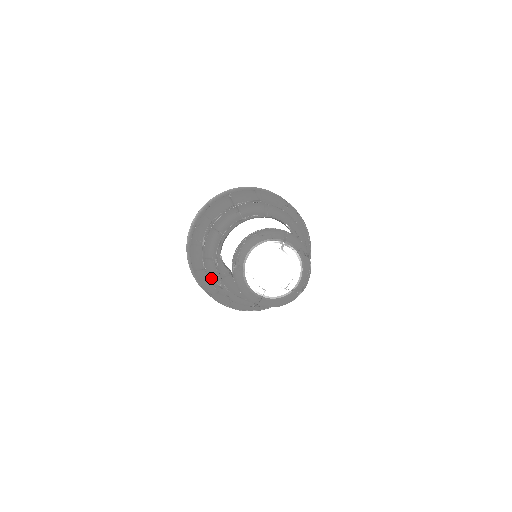
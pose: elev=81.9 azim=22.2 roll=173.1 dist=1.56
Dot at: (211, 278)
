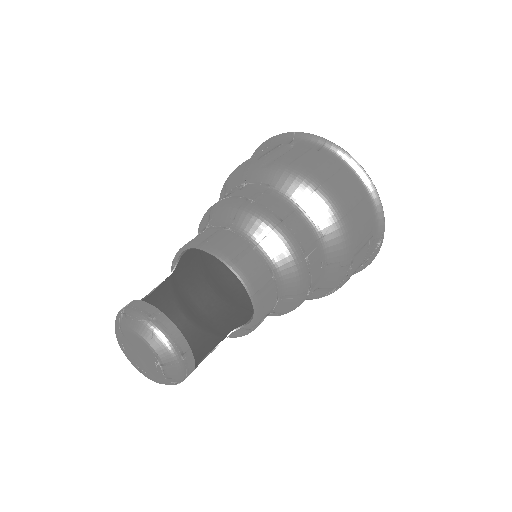
Dot at: (200, 222)
